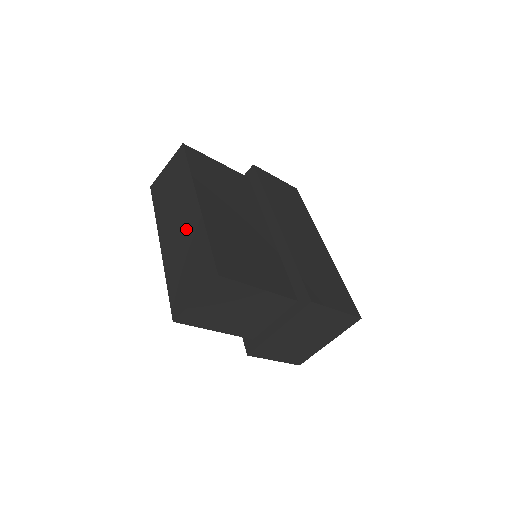
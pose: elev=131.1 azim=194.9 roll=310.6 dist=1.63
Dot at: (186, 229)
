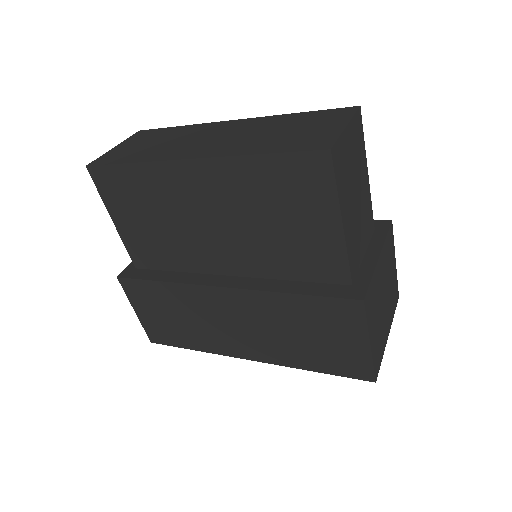
Dot at: (241, 130)
